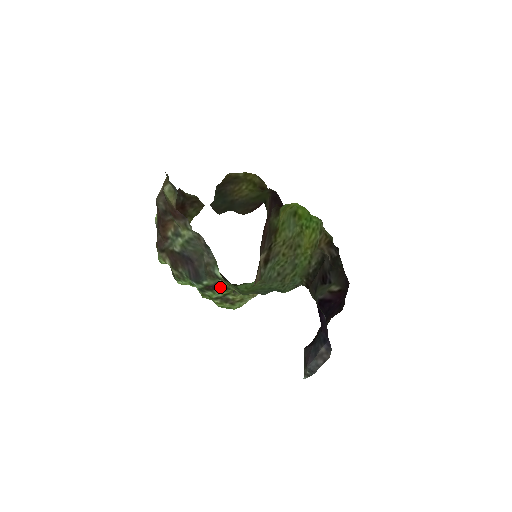
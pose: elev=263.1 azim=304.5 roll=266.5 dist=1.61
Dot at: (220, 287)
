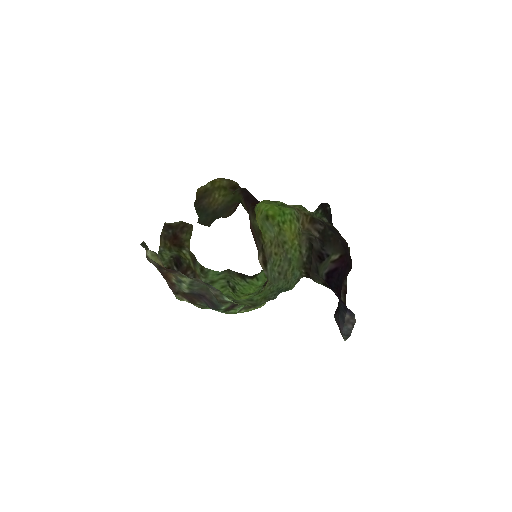
Dot at: (237, 304)
